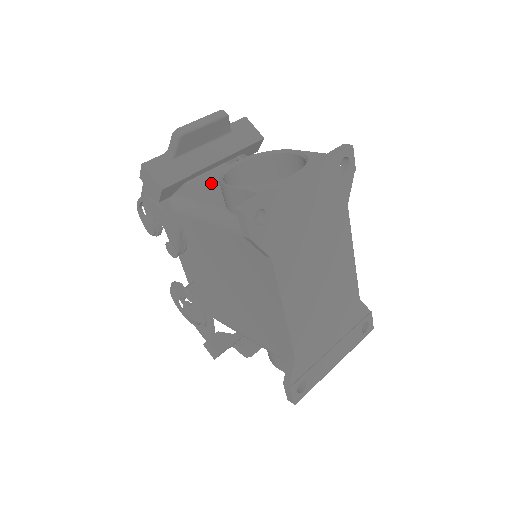
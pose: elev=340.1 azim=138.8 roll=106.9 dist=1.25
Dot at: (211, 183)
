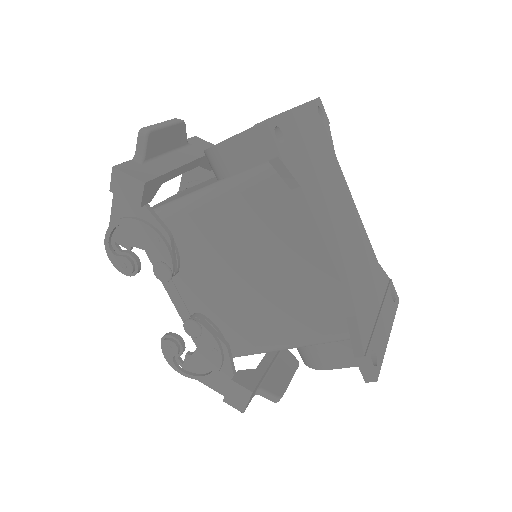
Dot at: (185, 192)
